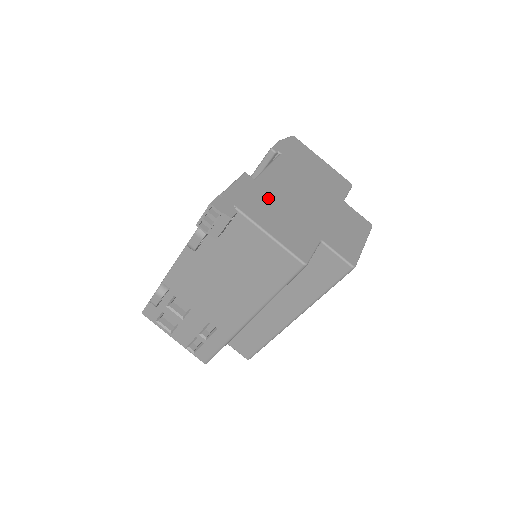
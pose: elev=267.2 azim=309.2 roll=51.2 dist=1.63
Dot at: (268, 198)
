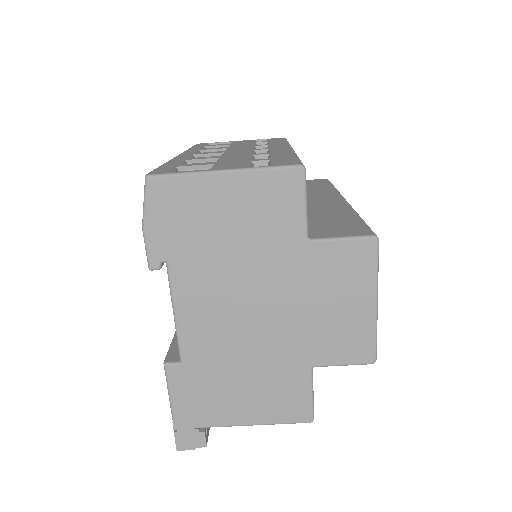
Dot at: (215, 376)
